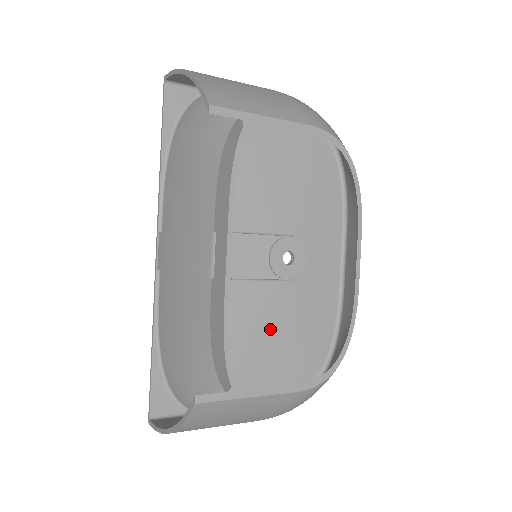
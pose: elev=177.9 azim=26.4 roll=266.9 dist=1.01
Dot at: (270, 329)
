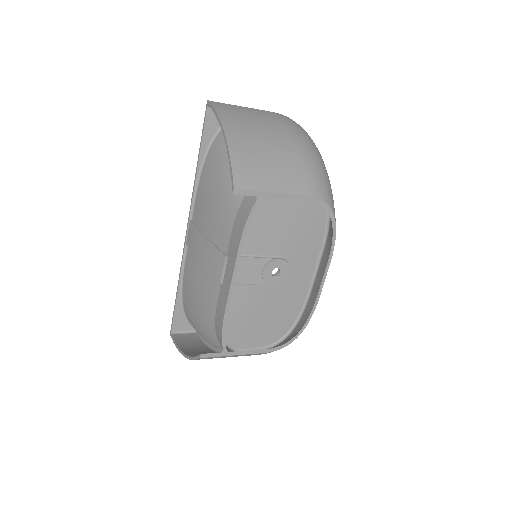
Dot at: (255, 312)
